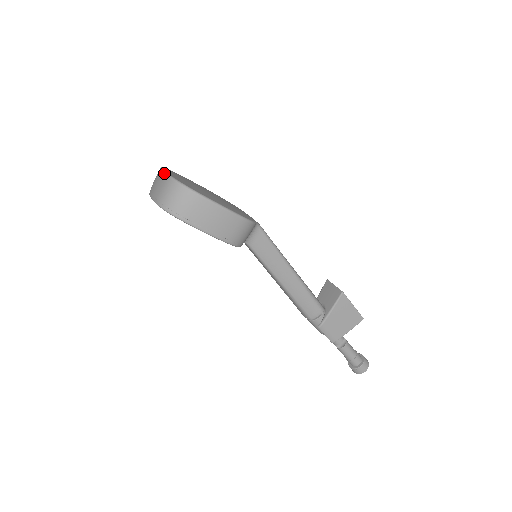
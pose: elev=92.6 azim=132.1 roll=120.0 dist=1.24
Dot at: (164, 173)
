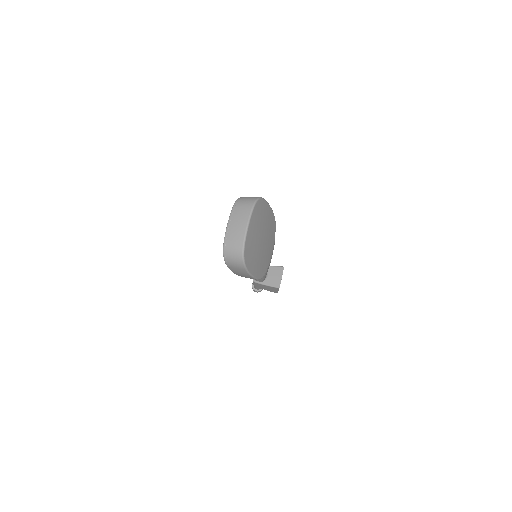
Dot at: (245, 234)
